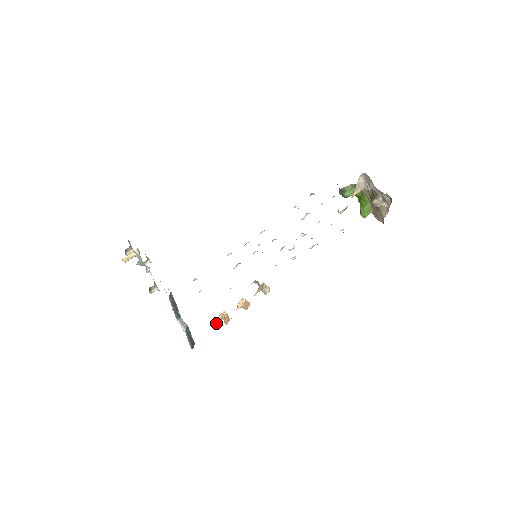
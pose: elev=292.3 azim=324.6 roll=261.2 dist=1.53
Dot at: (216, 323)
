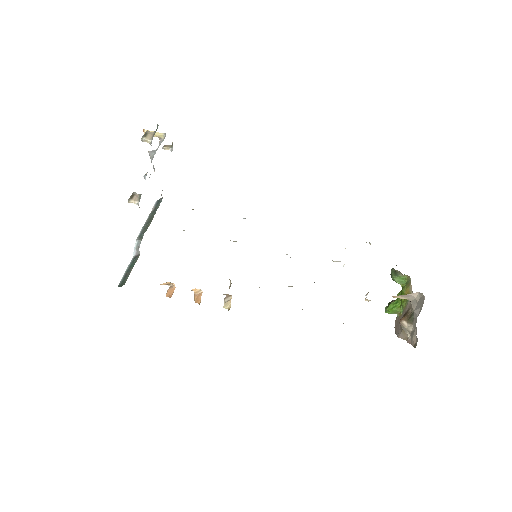
Dot at: (160, 284)
